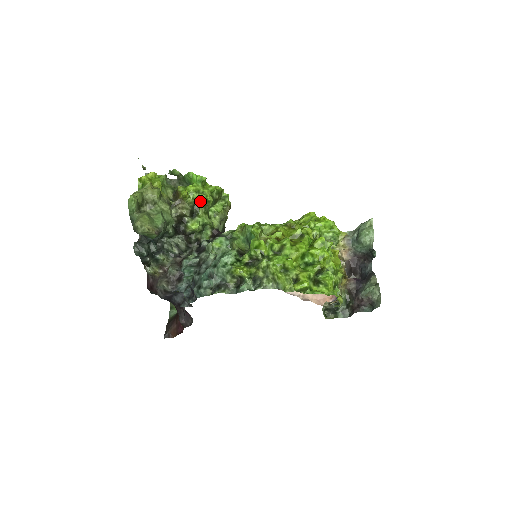
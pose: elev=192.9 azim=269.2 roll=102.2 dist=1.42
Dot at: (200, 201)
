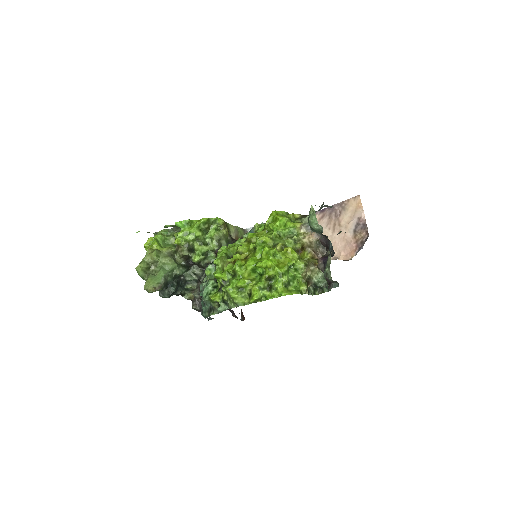
Dot at: (190, 240)
